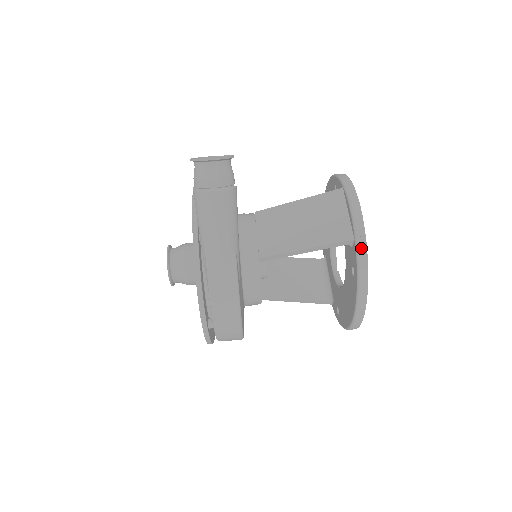
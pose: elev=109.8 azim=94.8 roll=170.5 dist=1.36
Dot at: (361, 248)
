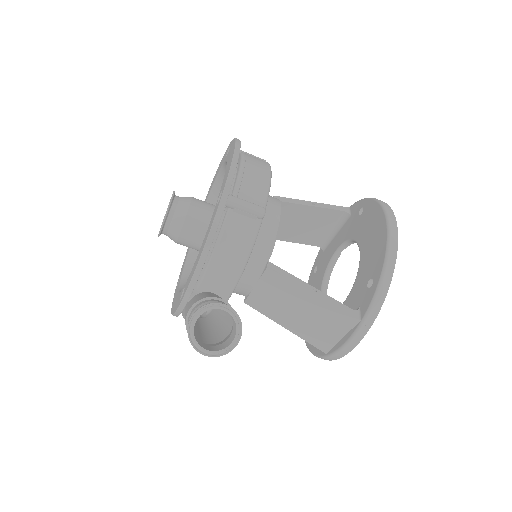
Dot at: (326, 359)
